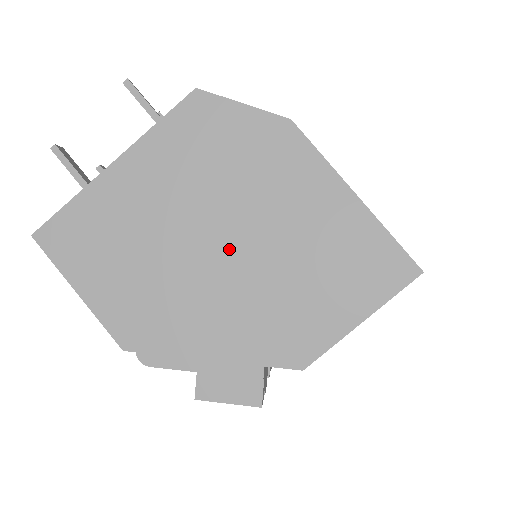
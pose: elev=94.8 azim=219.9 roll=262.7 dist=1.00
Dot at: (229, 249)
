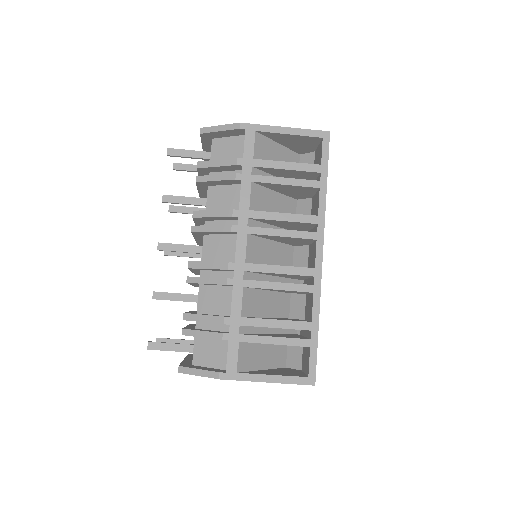
Dot at: occluded
